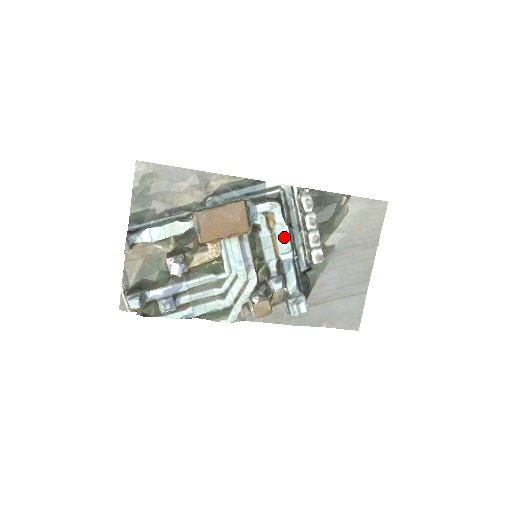
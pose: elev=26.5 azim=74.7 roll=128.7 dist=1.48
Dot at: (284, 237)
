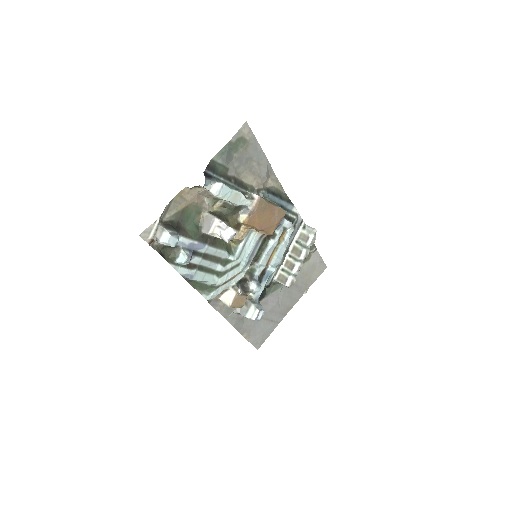
Dot at: (281, 254)
